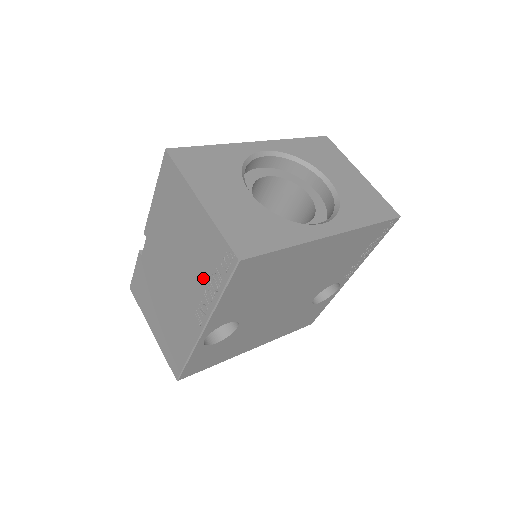
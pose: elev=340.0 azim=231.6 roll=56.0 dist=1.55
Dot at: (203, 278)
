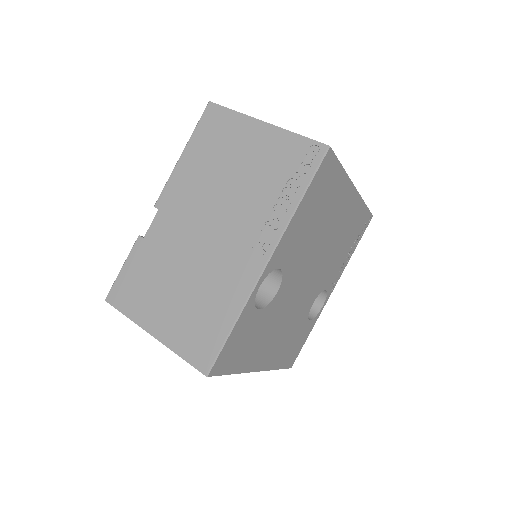
Dot at: (270, 196)
